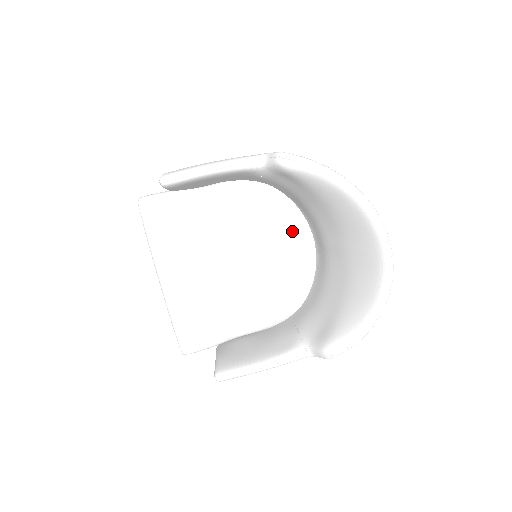
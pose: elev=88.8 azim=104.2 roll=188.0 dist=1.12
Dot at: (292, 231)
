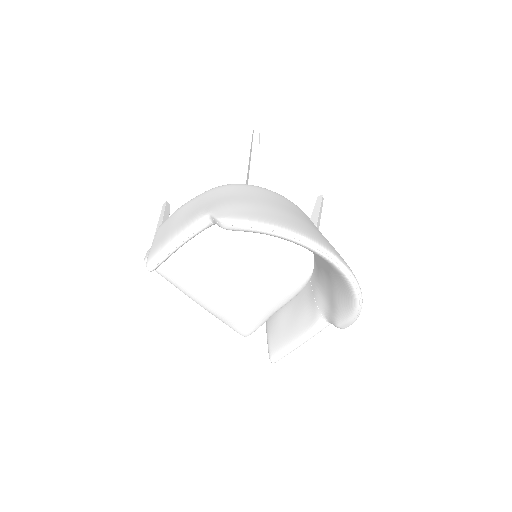
Dot at: occluded
